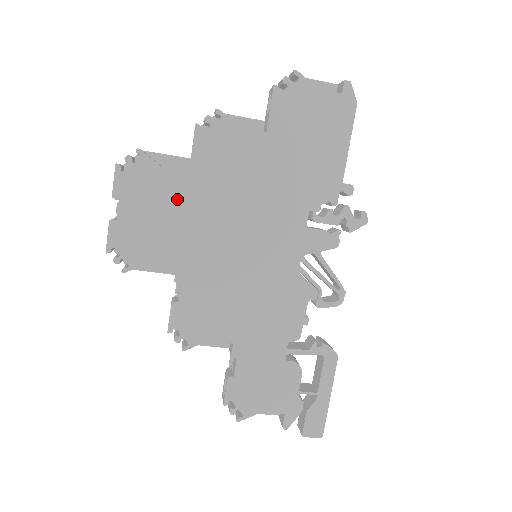
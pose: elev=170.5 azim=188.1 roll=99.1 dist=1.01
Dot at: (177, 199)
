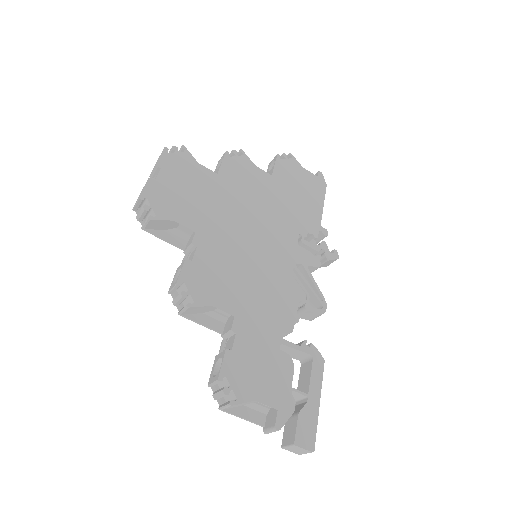
Dot at: (205, 187)
